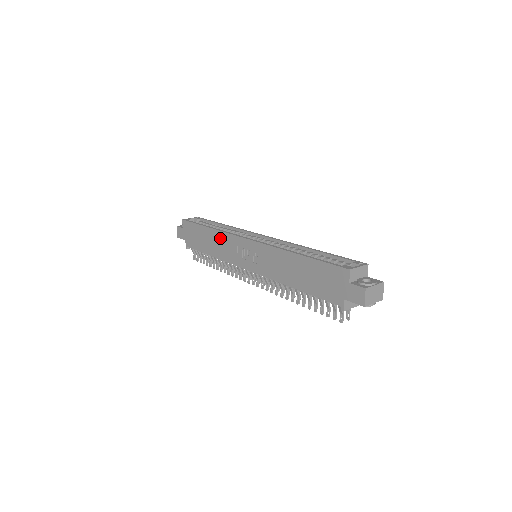
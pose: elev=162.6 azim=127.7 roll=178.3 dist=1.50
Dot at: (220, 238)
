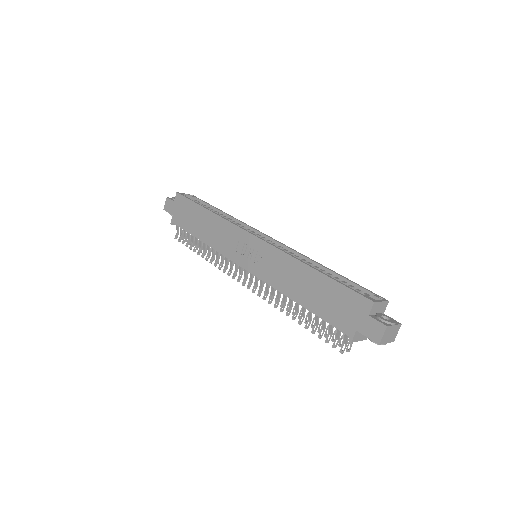
Dot at: (220, 225)
